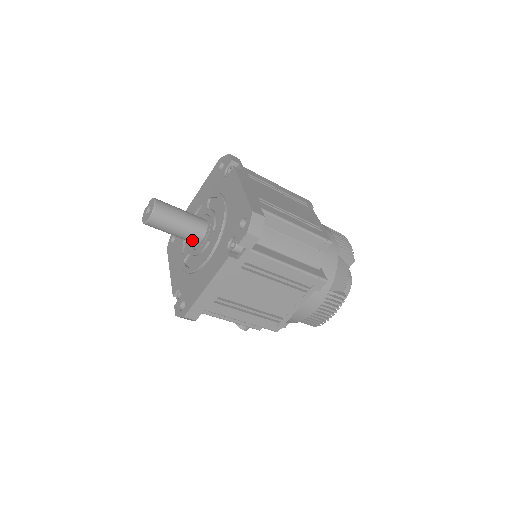
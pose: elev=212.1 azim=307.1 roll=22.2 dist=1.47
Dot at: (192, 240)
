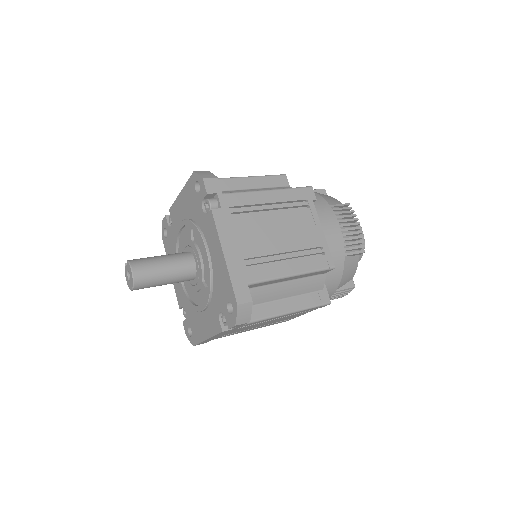
Dot at: (183, 281)
